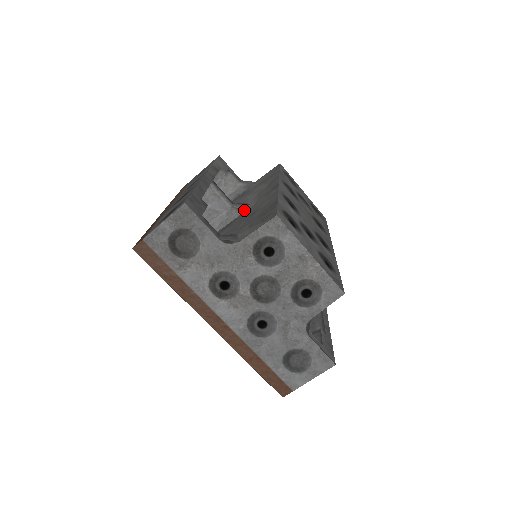
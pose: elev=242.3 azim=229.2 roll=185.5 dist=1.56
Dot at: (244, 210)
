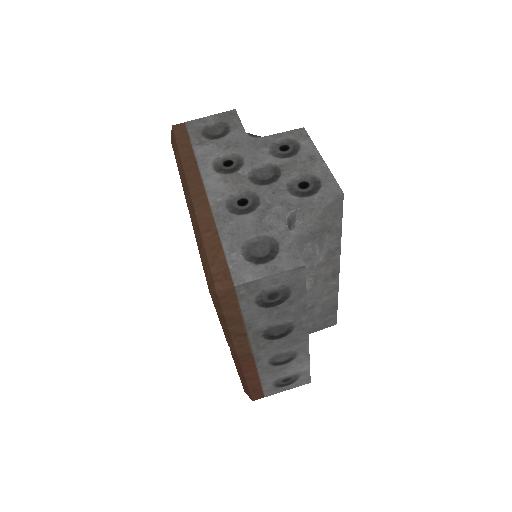
Dot at: occluded
